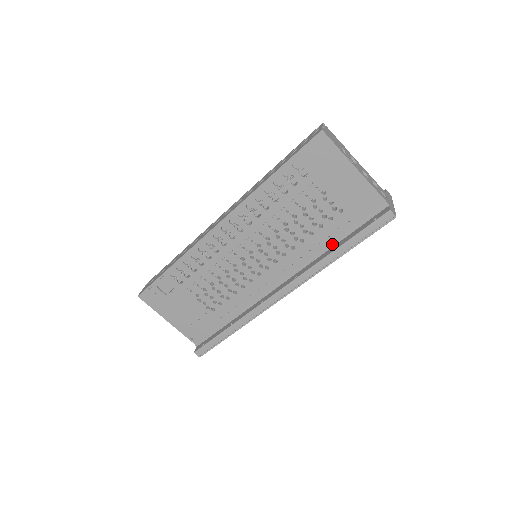
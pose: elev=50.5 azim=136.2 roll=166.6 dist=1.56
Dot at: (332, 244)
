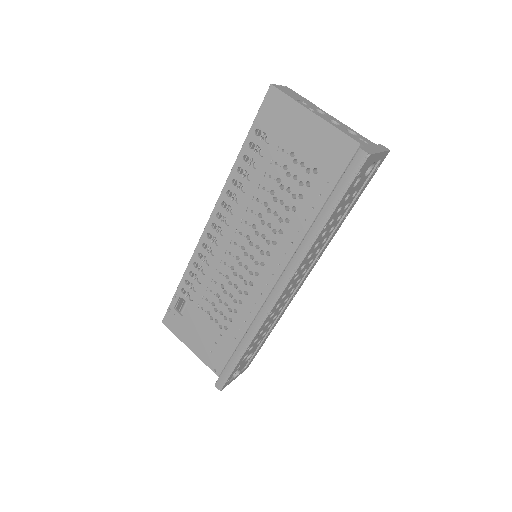
Dot at: occluded
